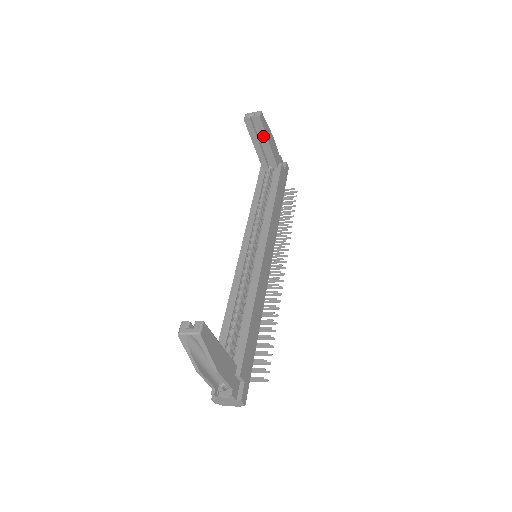
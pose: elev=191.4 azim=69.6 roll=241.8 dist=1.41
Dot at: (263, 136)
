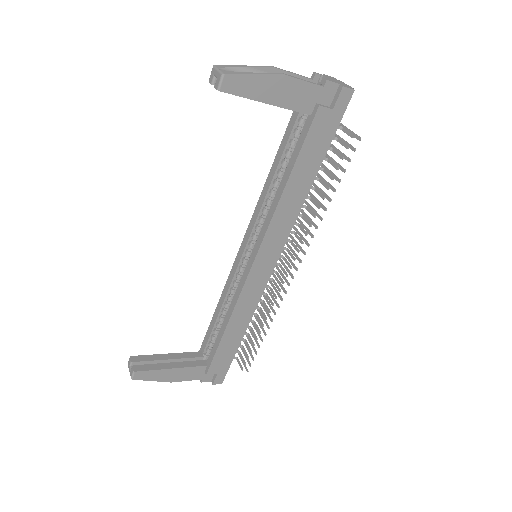
Dot at: (251, 98)
